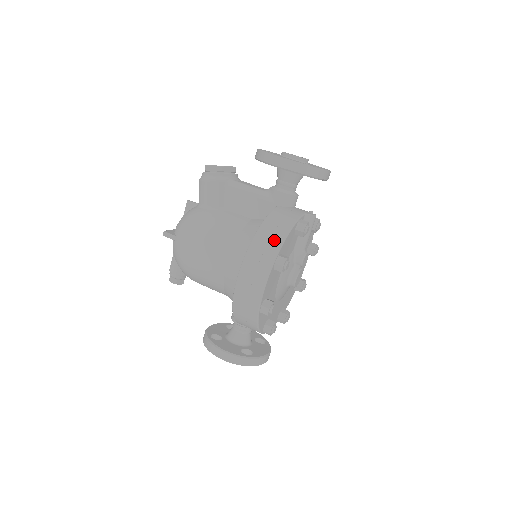
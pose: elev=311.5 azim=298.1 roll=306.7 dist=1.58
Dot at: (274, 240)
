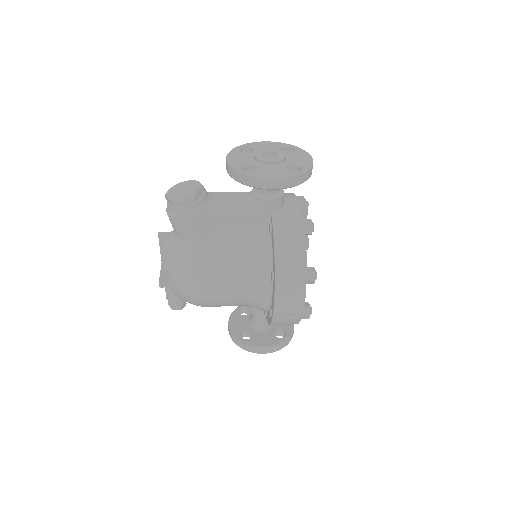
Dot at: (297, 261)
